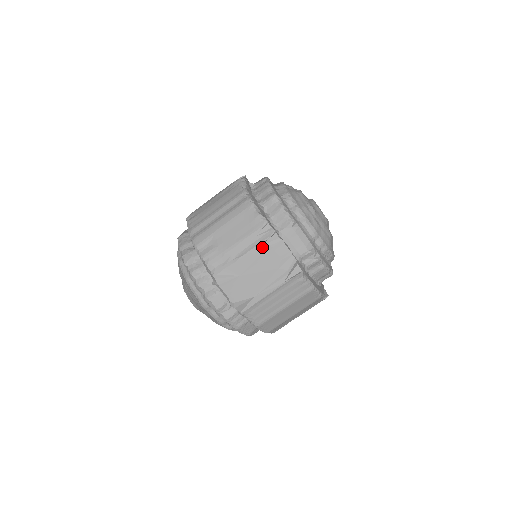
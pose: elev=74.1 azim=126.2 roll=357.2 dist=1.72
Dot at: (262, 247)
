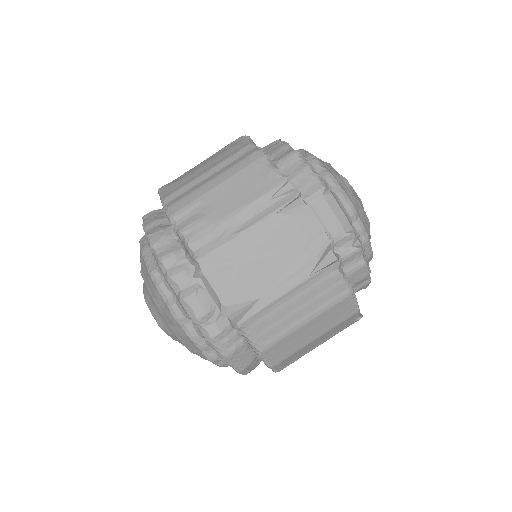
Dot at: (278, 216)
